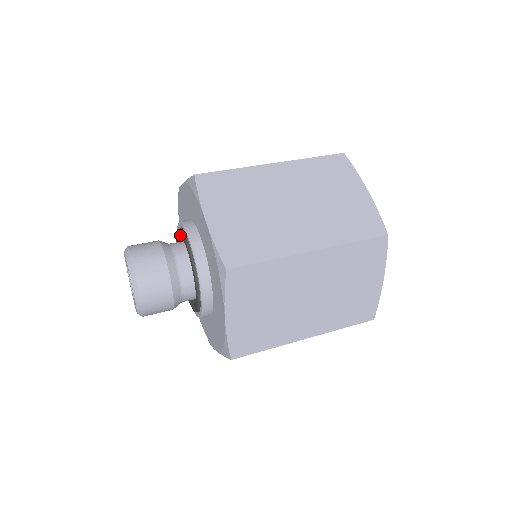
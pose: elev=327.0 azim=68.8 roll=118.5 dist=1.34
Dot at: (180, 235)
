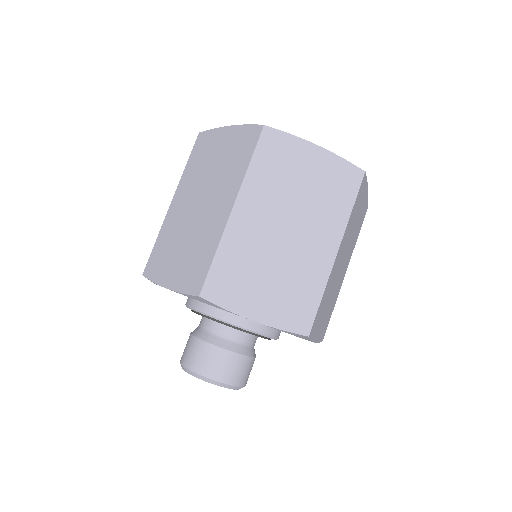
Dot at: occluded
